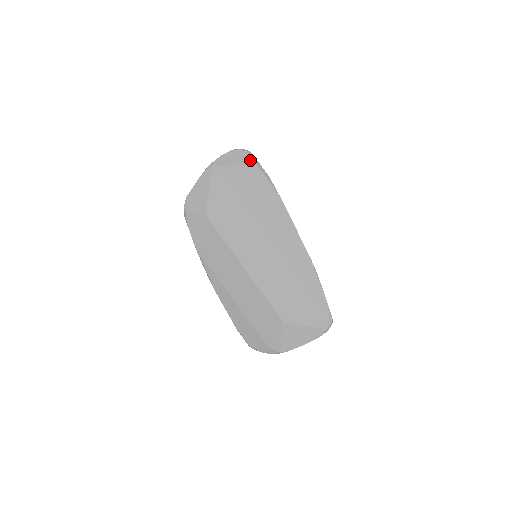
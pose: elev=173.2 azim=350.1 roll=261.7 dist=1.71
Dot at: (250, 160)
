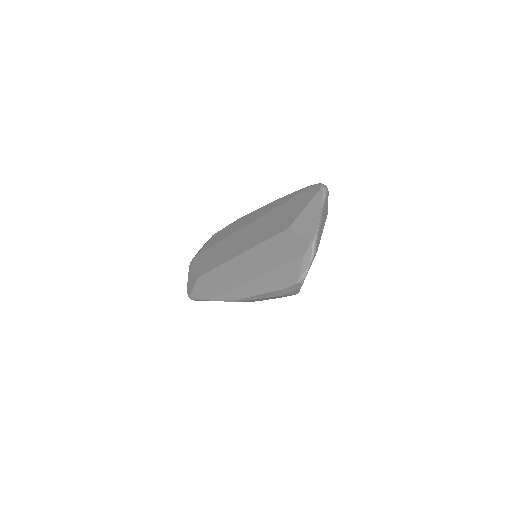
Dot at: (210, 238)
